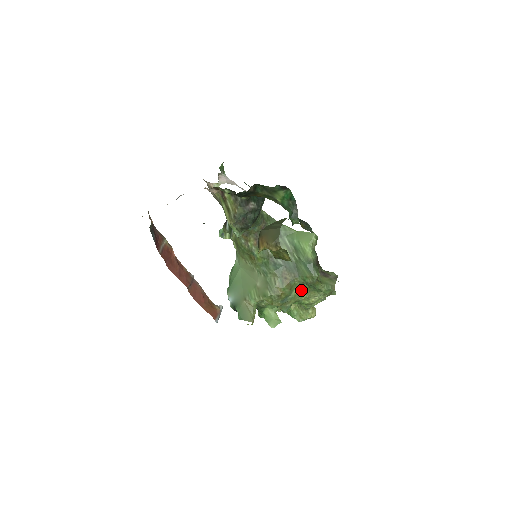
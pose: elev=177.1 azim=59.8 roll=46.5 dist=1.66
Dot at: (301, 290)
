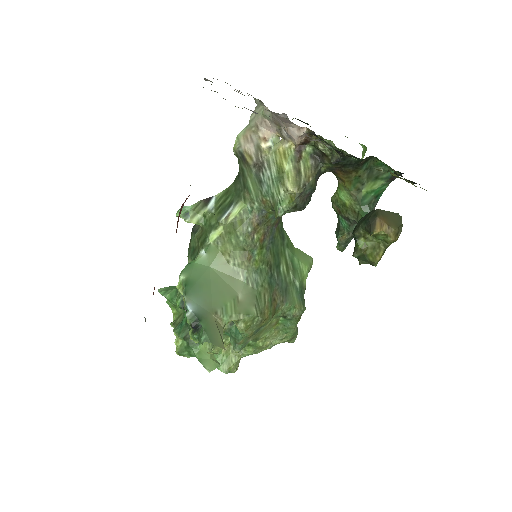
Dot at: (271, 324)
